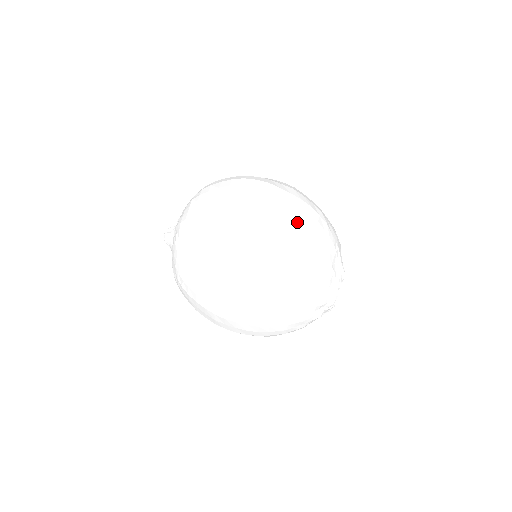
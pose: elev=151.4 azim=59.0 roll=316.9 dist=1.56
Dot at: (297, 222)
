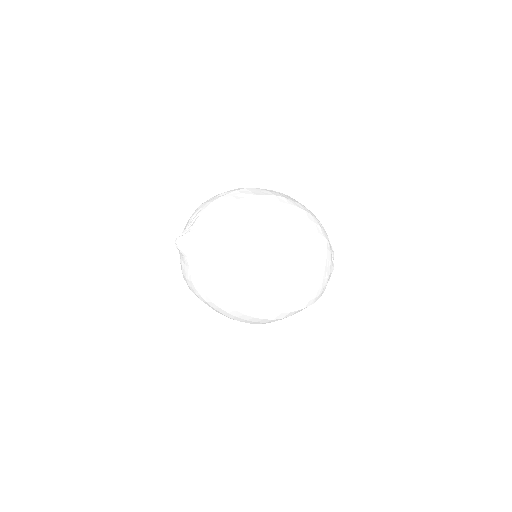
Dot at: occluded
